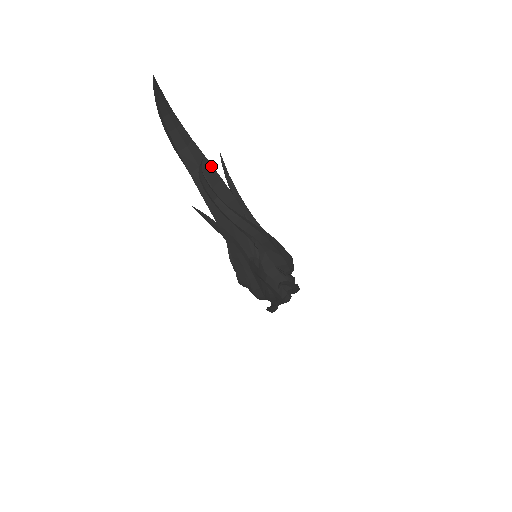
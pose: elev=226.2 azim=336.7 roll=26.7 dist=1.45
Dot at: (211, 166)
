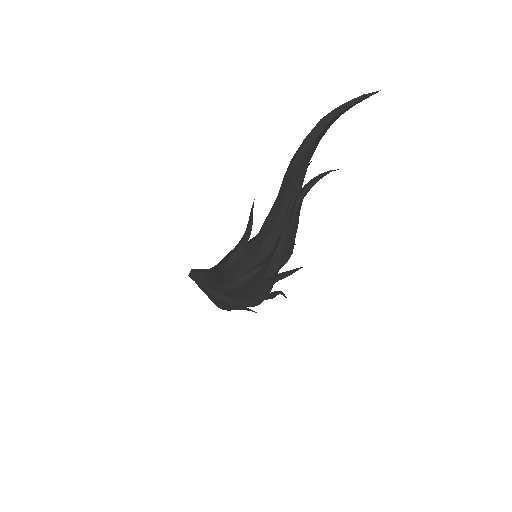
Dot at: occluded
